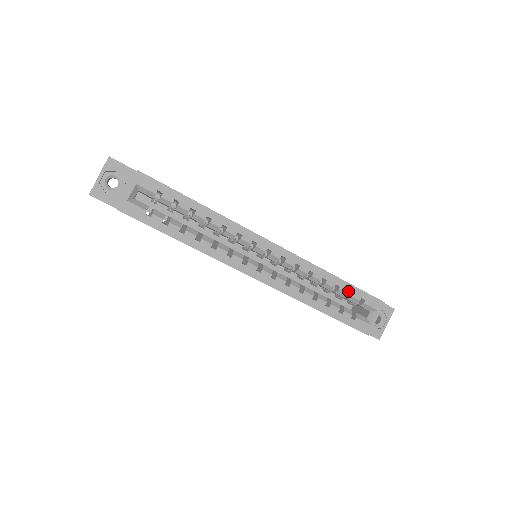
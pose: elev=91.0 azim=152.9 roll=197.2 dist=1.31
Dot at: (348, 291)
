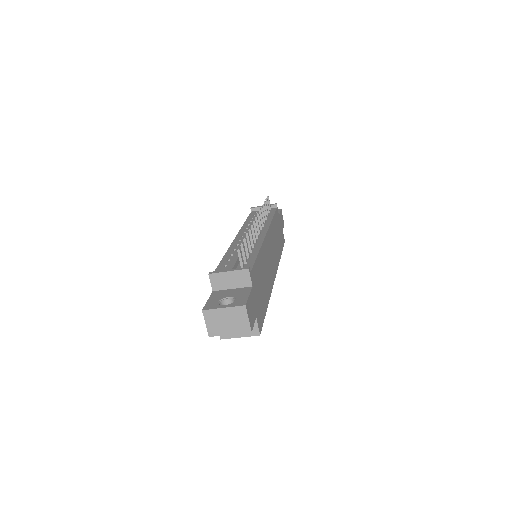
Dot at: occluded
